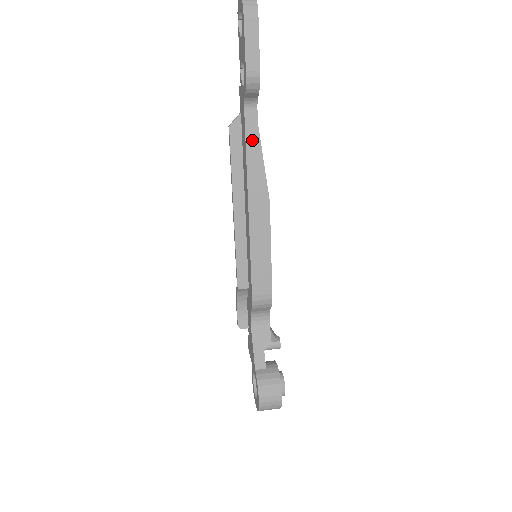
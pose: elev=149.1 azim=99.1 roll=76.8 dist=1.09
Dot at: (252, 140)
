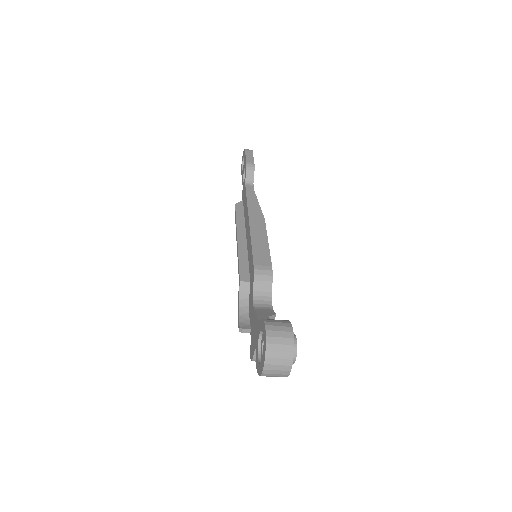
Dot at: (251, 195)
